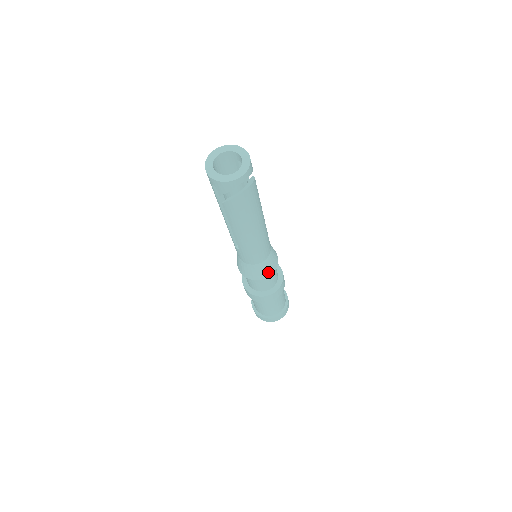
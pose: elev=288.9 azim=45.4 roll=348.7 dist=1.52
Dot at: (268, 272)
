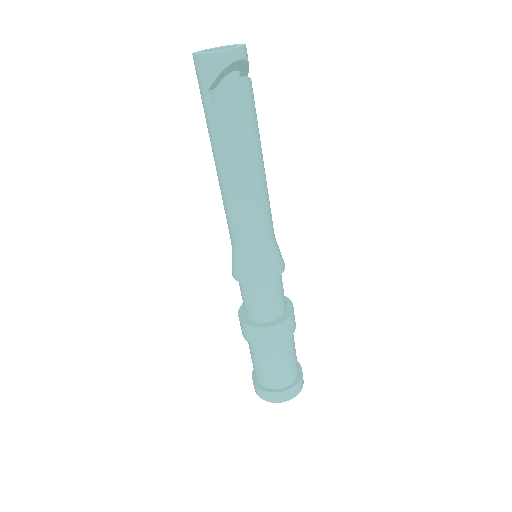
Dot at: (272, 271)
